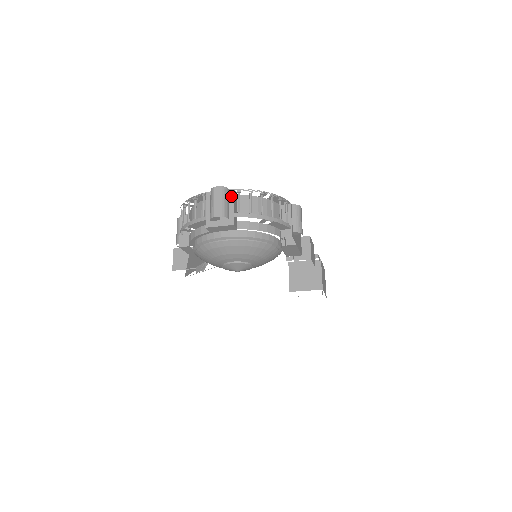
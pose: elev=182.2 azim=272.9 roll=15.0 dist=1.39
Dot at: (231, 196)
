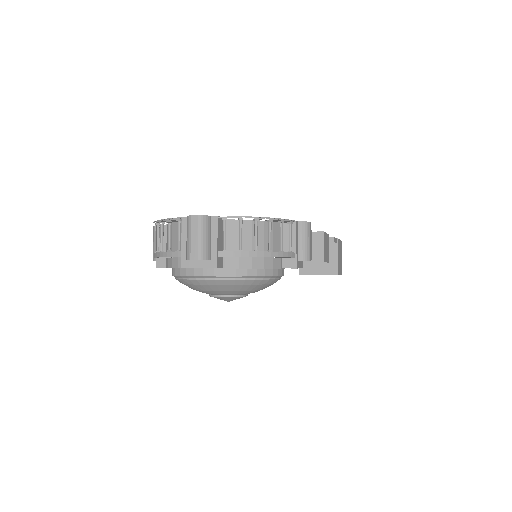
Dot at: (214, 227)
